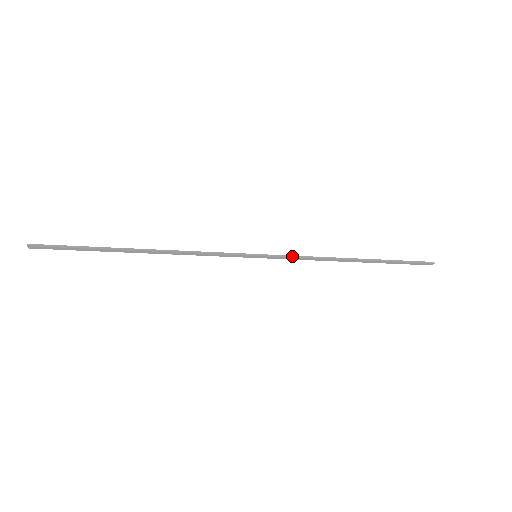
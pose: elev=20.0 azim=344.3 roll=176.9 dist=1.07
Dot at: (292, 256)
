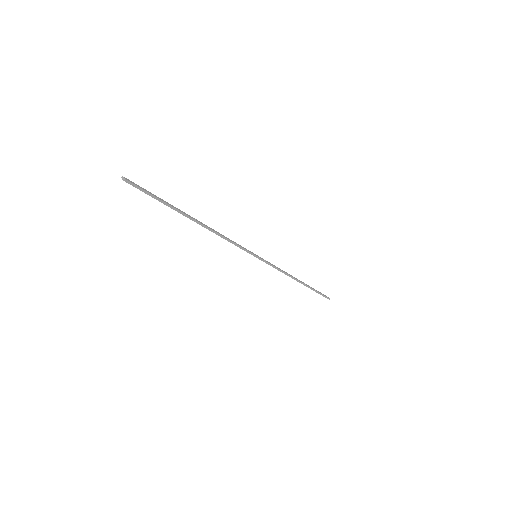
Dot at: (274, 266)
